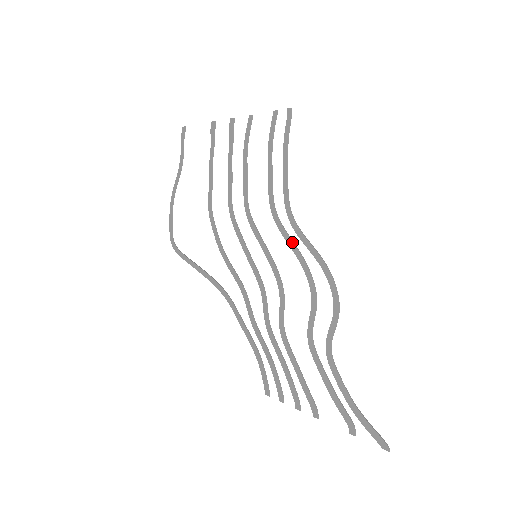
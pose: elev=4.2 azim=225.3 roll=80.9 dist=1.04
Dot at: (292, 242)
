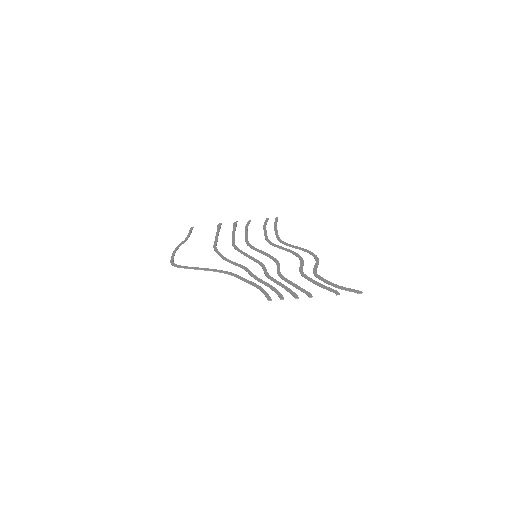
Dot at: occluded
